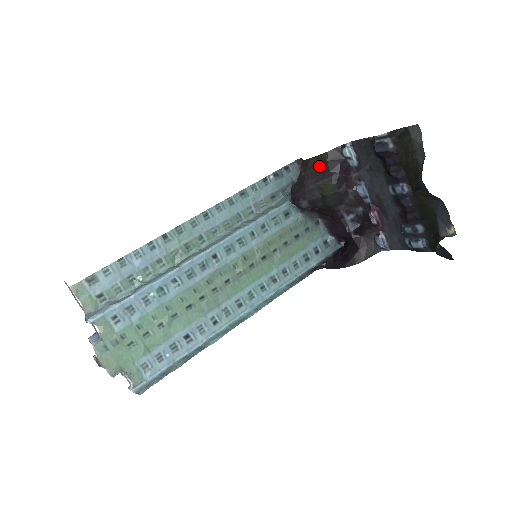
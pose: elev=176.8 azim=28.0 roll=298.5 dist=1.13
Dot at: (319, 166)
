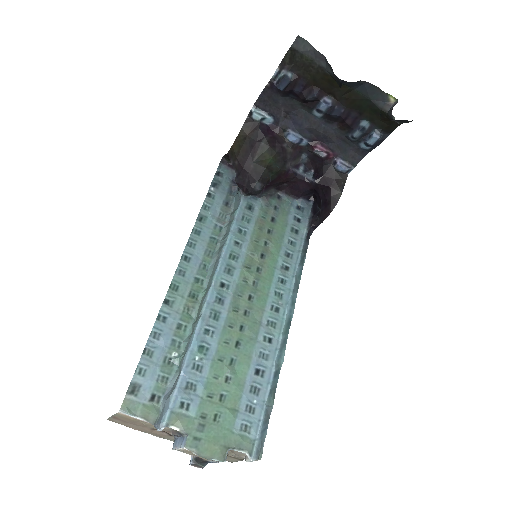
Dot at: (244, 145)
